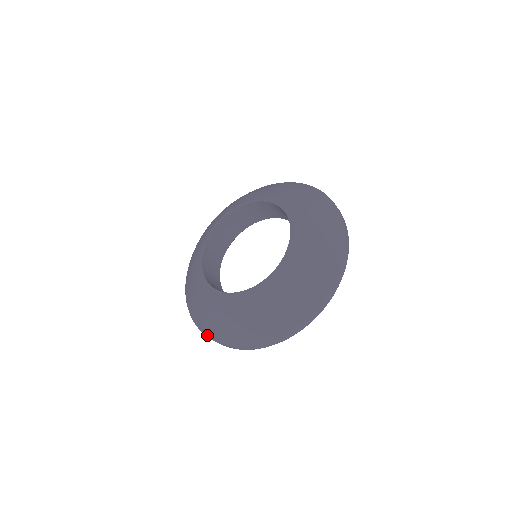
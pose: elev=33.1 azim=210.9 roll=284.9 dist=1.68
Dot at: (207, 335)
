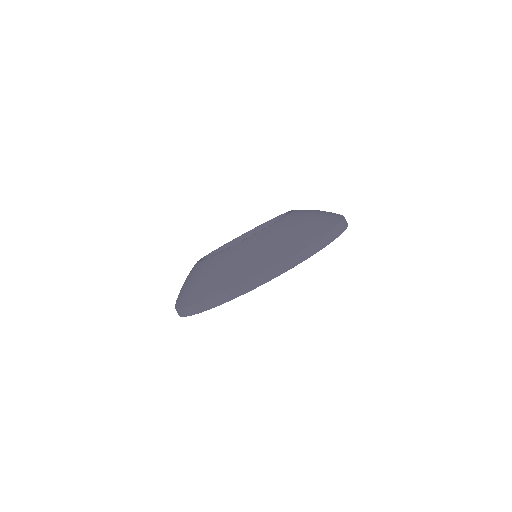
Dot at: occluded
